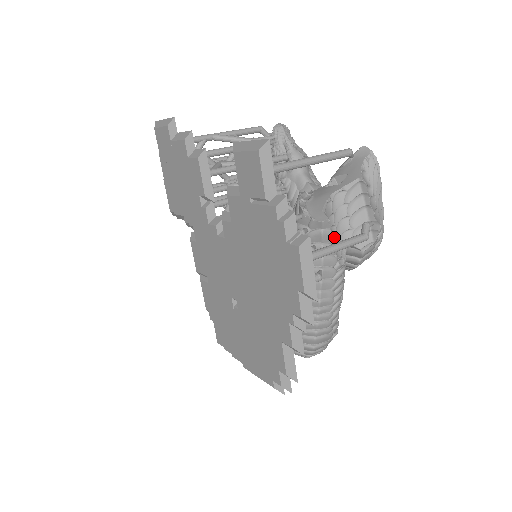
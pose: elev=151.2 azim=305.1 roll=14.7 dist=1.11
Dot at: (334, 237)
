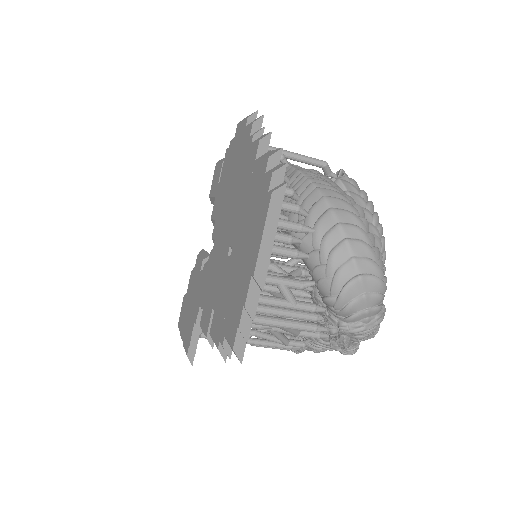
Dot at: occluded
